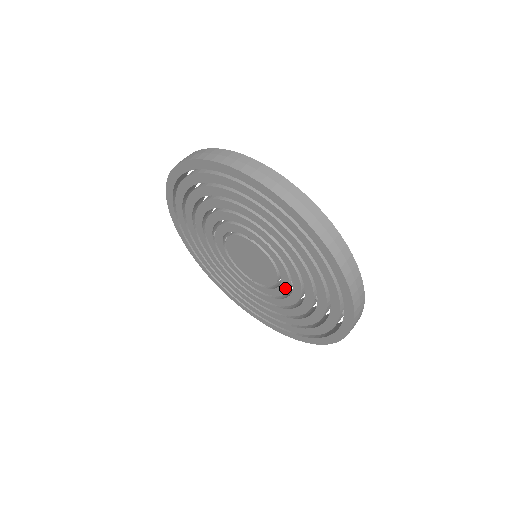
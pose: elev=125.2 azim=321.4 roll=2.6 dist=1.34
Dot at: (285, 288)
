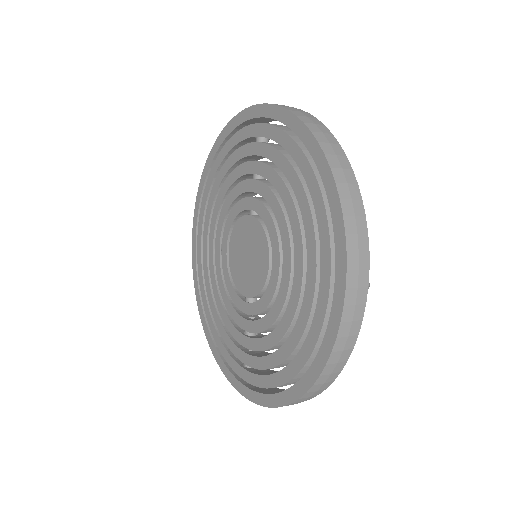
Dot at: (275, 278)
